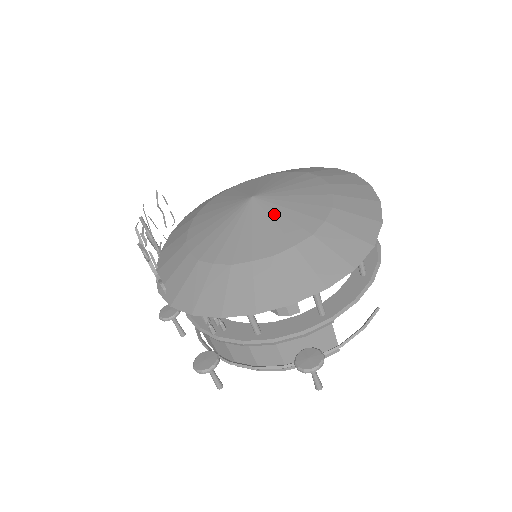
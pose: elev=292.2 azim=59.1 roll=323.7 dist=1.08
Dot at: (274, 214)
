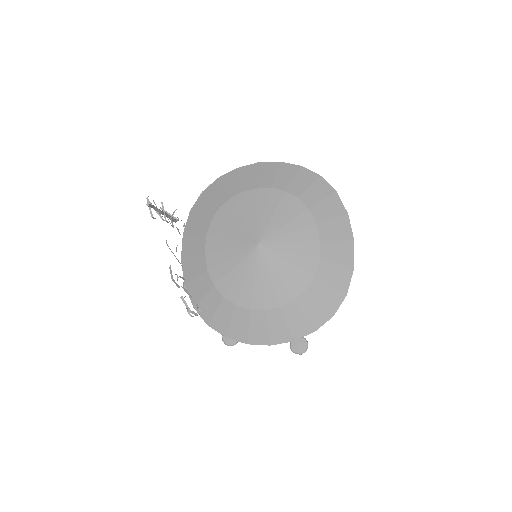
Dot at: (277, 267)
